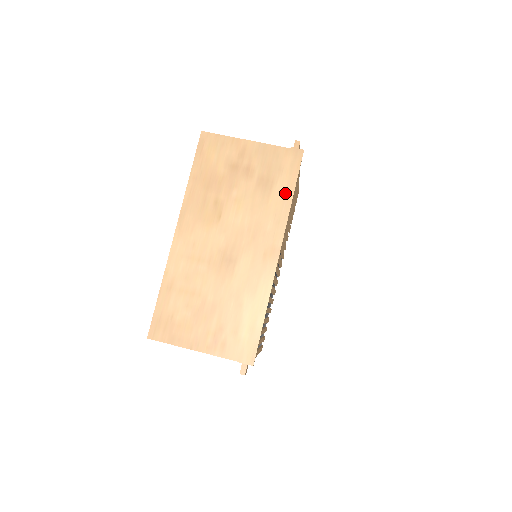
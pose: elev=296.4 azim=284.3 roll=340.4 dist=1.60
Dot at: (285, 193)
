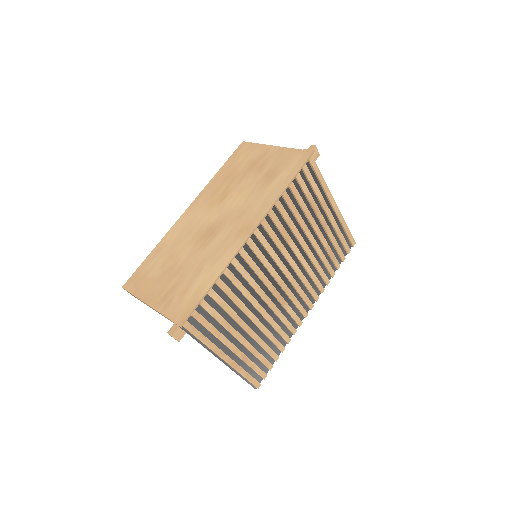
Dot at: (282, 183)
